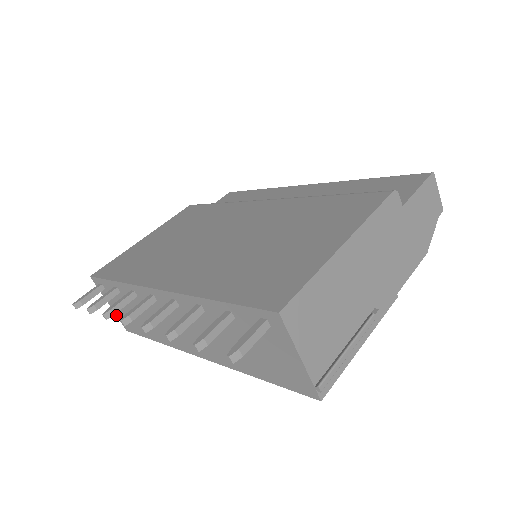
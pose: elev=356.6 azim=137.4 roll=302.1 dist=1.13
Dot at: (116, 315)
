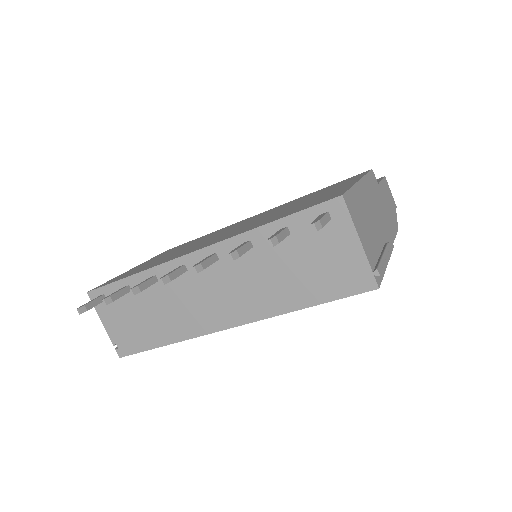
Dot at: (110, 338)
